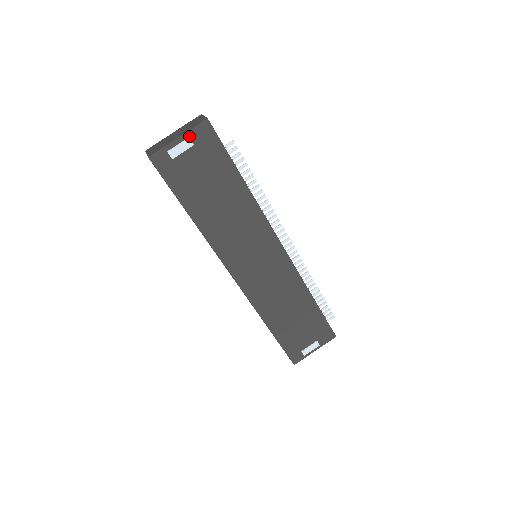
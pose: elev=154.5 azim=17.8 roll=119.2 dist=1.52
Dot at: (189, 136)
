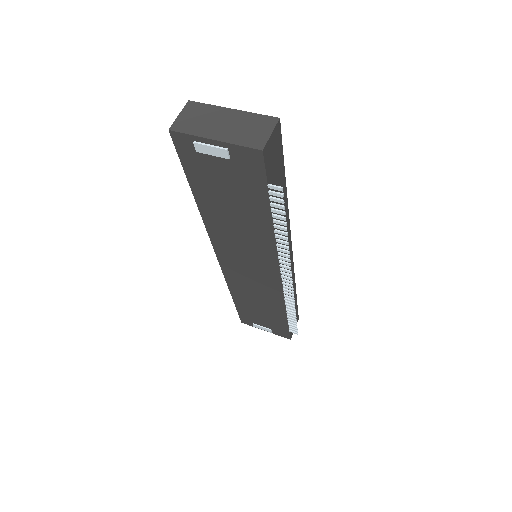
Dot at: (229, 148)
